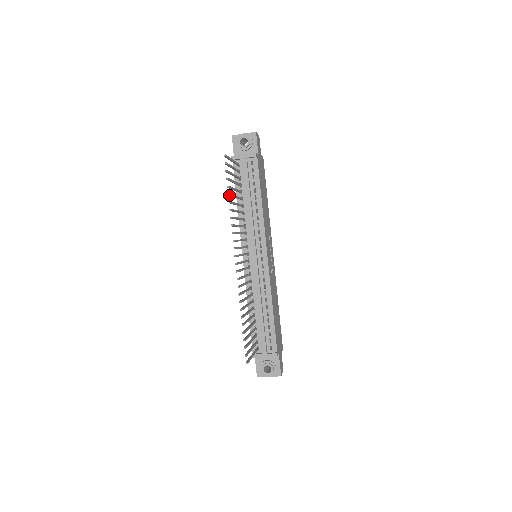
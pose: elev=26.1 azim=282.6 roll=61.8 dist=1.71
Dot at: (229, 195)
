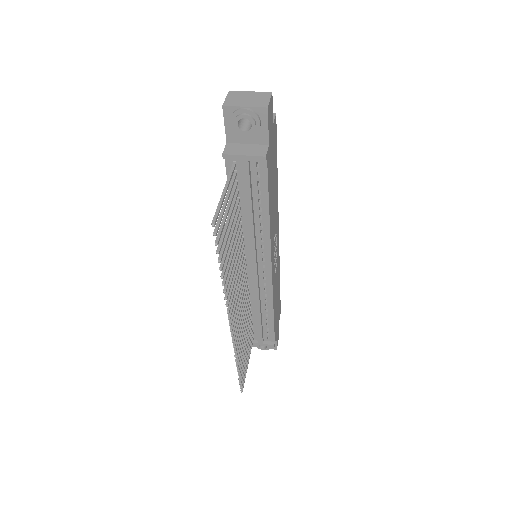
Dot at: (221, 268)
